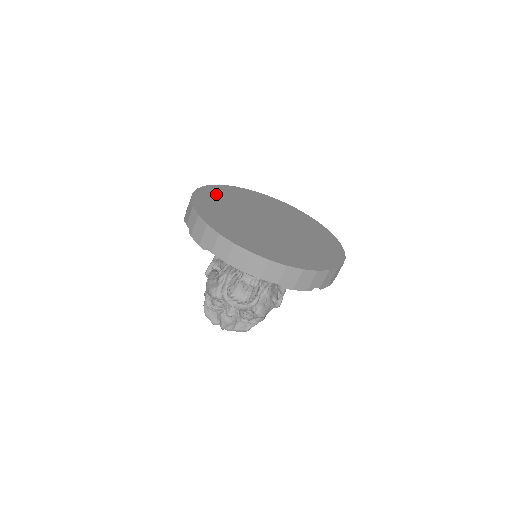
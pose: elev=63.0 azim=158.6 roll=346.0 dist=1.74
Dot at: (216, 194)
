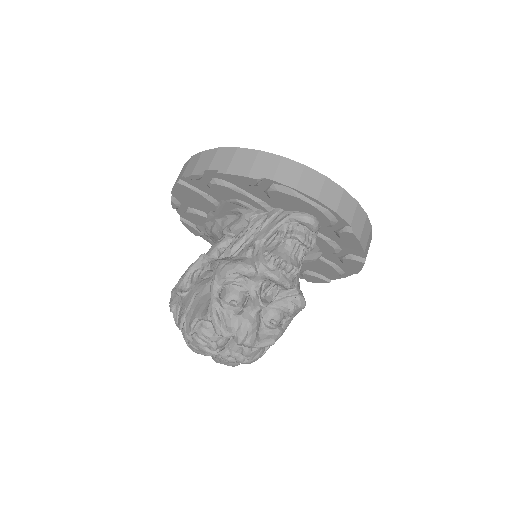
Dot at: occluded
